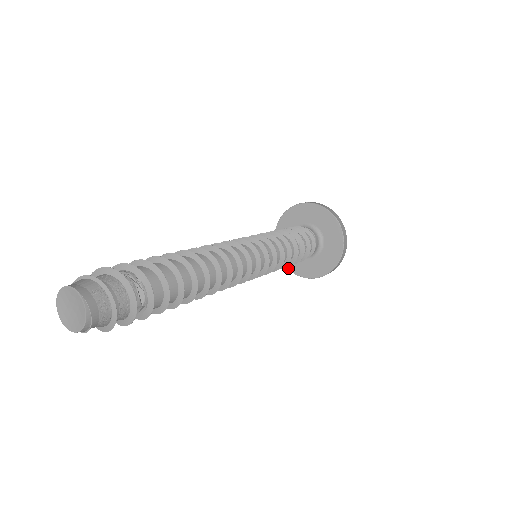
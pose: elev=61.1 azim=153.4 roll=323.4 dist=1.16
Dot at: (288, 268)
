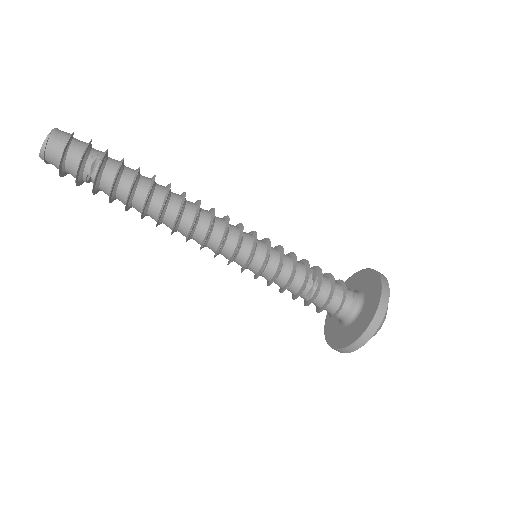
Dot at: (325, 329)
